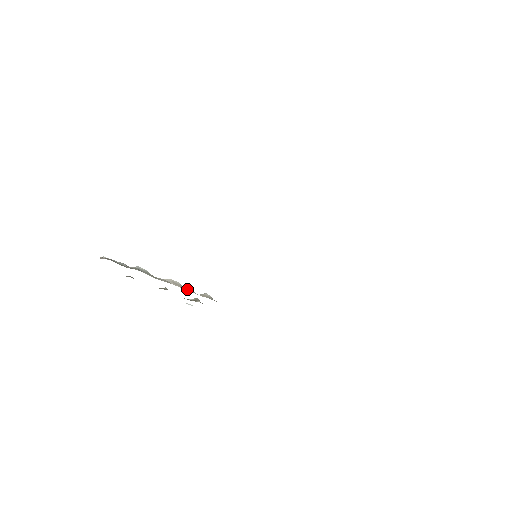
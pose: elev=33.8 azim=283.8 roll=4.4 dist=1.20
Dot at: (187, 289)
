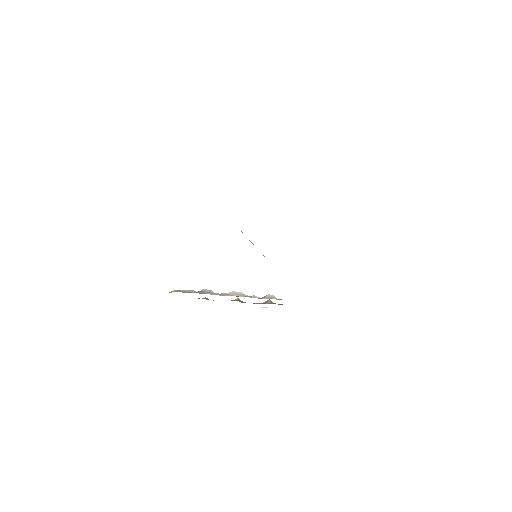
Dot at: (248, 296)
